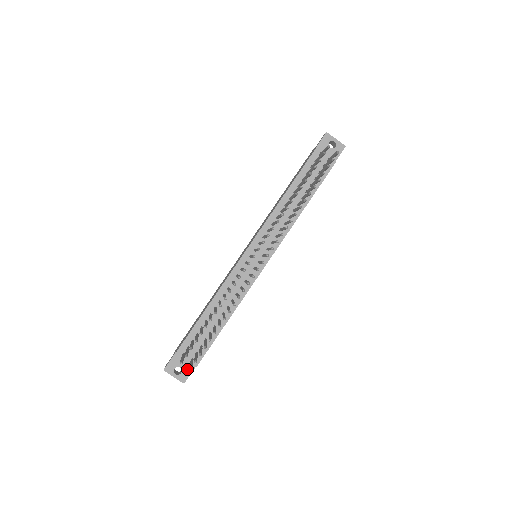
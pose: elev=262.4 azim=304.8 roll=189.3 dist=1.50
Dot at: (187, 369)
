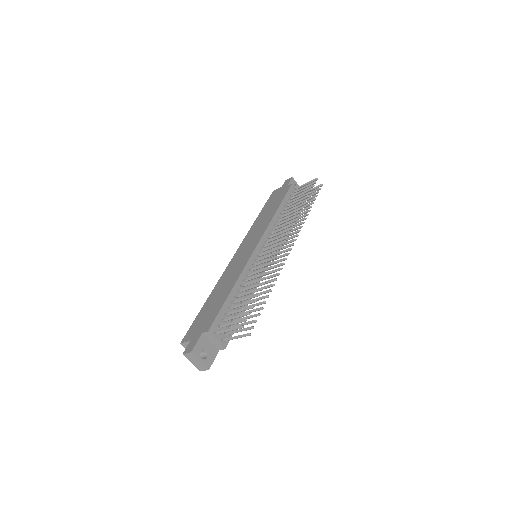
Dot at: (211, 354)
